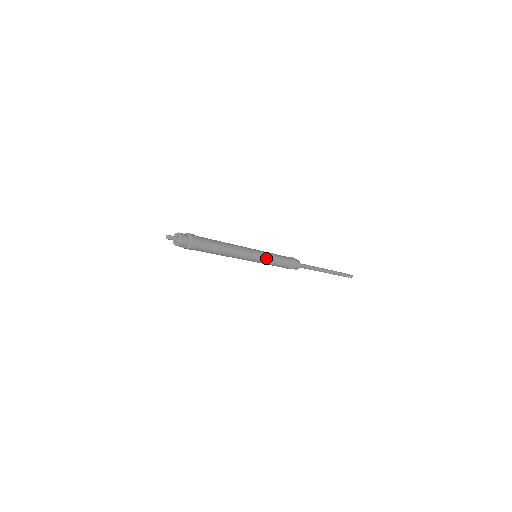
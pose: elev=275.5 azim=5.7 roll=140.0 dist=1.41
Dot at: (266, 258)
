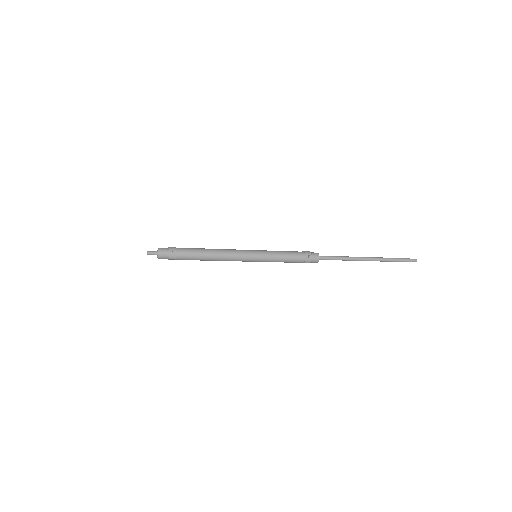
Dot at: (266, 256)
